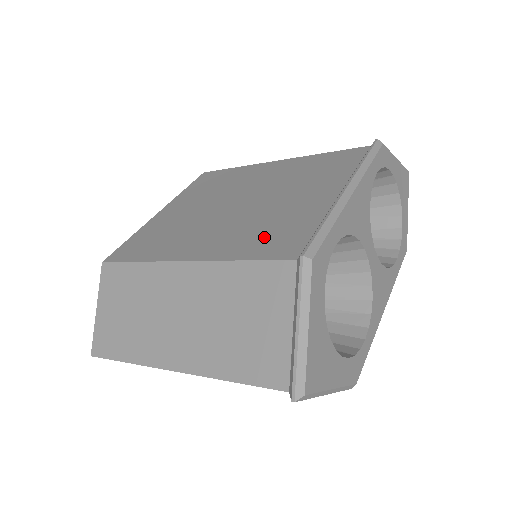
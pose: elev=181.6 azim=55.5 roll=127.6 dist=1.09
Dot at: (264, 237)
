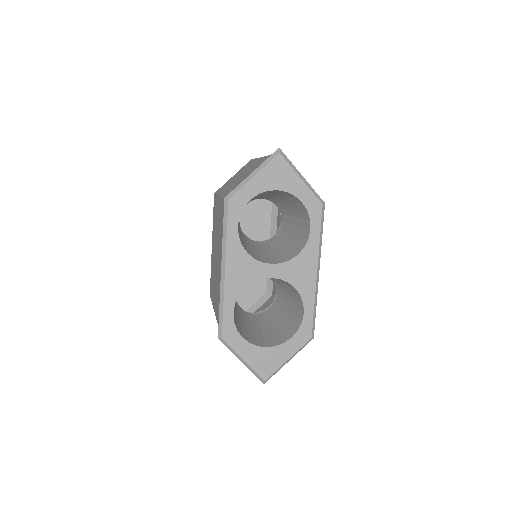
Dot at: occluded
